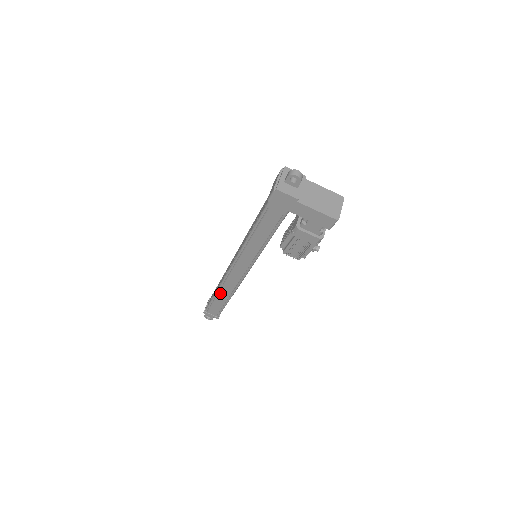
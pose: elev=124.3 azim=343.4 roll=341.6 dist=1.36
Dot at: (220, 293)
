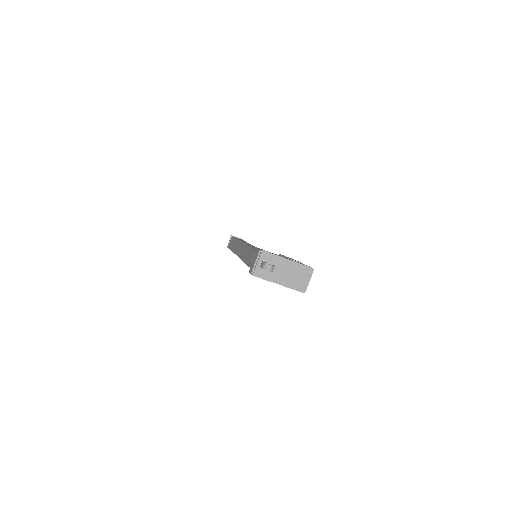
Dot at: occluded
